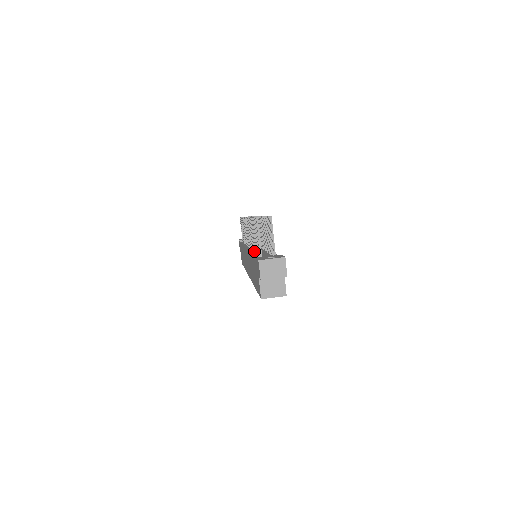
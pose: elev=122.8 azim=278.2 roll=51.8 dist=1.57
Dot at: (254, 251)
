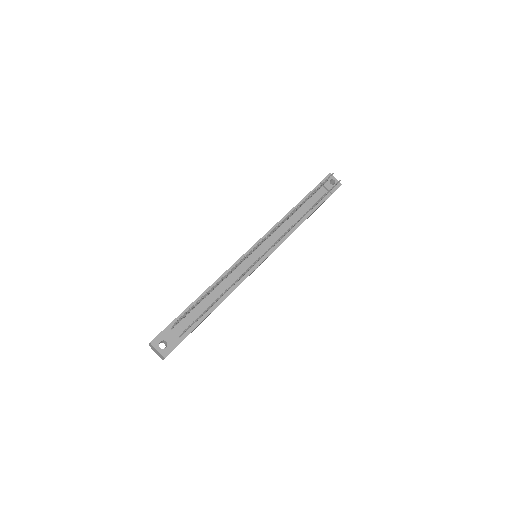
Dot at: (215, 287)
